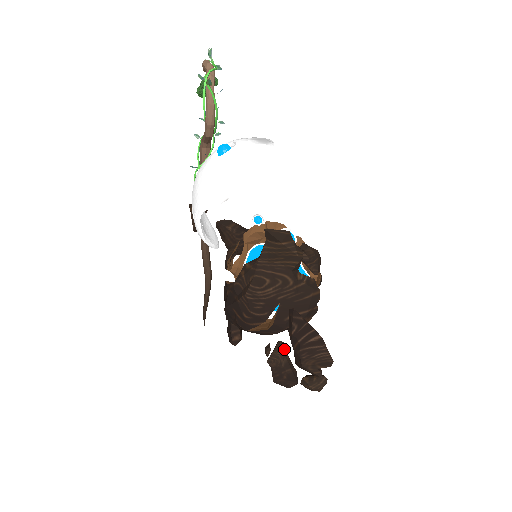
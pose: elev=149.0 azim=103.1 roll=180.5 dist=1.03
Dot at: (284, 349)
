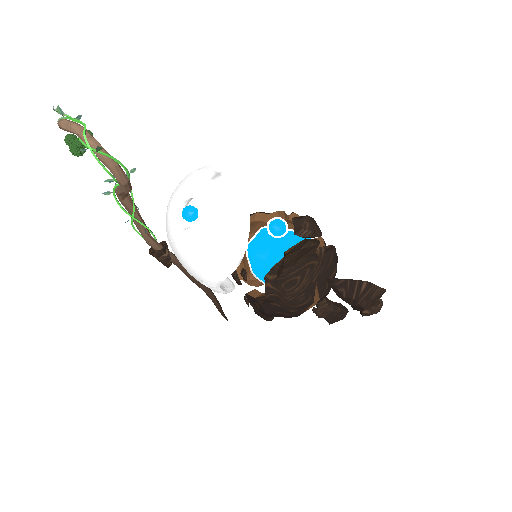
Dot at: (326, 300)
